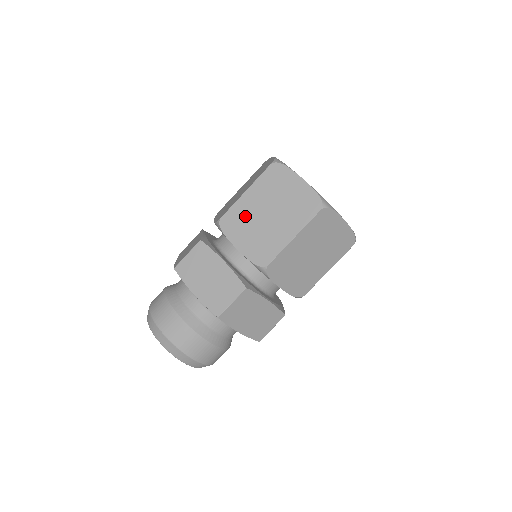
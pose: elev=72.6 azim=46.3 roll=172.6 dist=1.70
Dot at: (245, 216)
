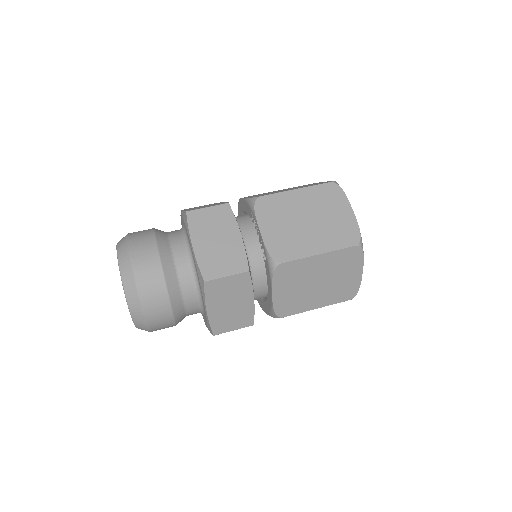
Dot at: (284, 209)
